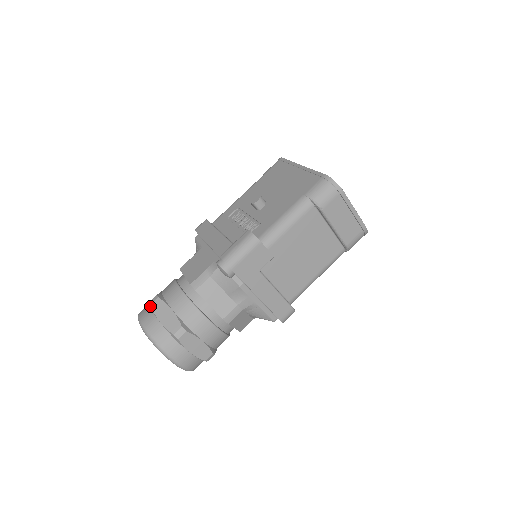
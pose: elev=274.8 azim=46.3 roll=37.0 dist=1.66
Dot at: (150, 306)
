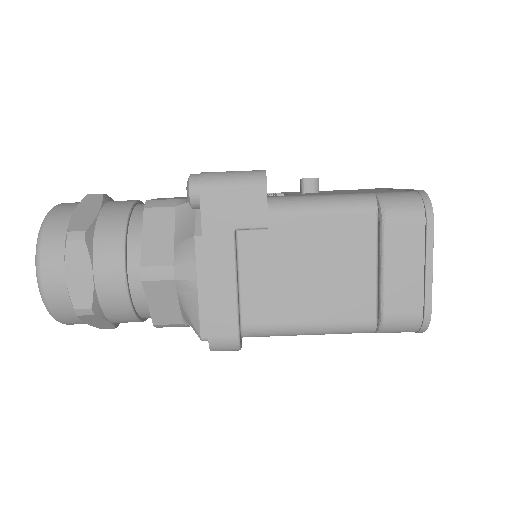
Dot at: occluded
